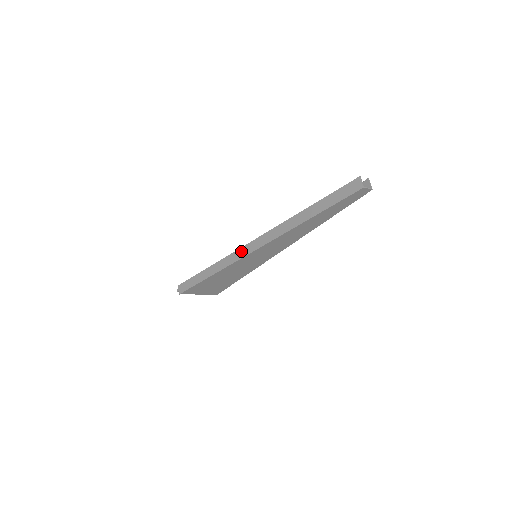
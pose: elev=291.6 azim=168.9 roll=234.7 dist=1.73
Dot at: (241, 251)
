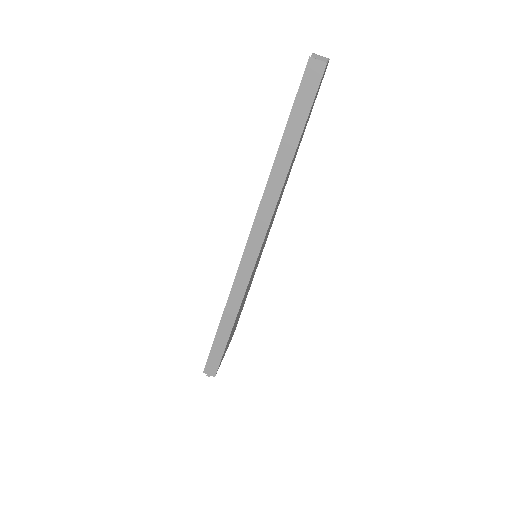
Dot at: (243, 268)
